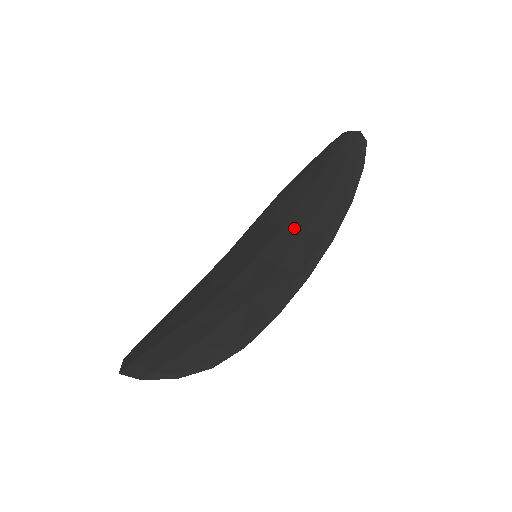
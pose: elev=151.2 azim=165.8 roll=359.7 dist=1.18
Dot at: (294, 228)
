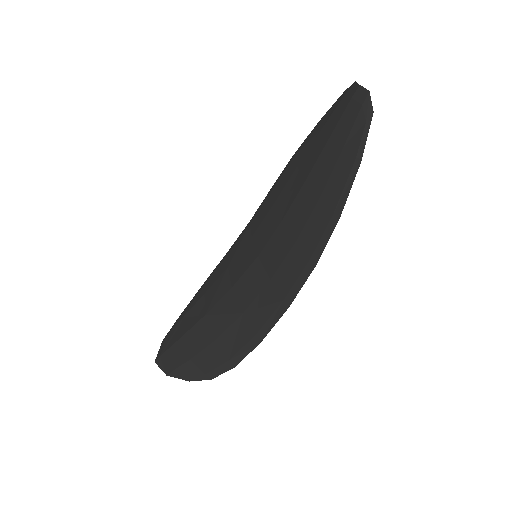
Dot at: (288, 231)
